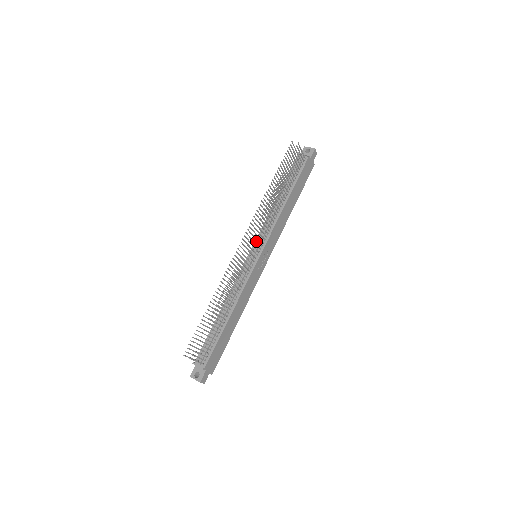
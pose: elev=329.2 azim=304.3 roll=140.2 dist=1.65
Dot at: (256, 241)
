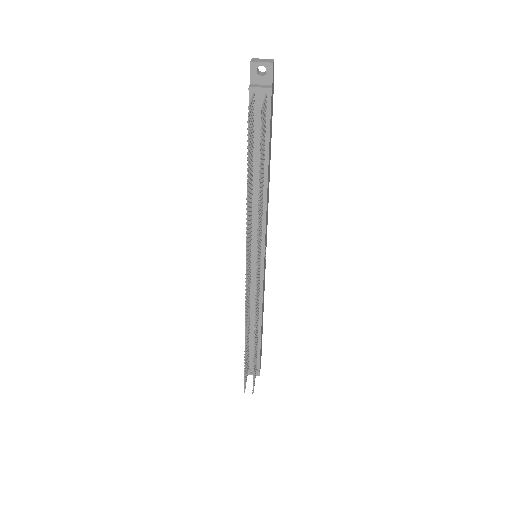
Dot at: occluded
